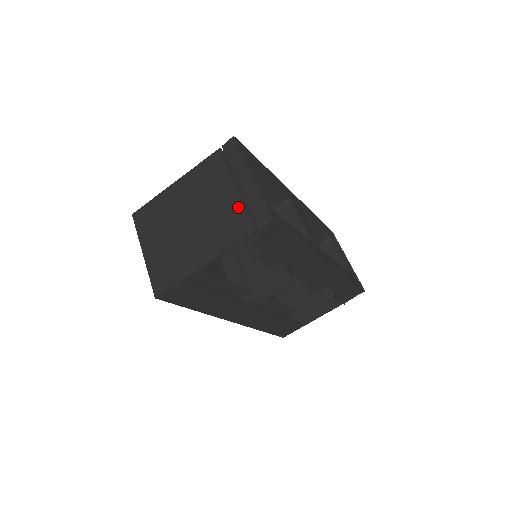
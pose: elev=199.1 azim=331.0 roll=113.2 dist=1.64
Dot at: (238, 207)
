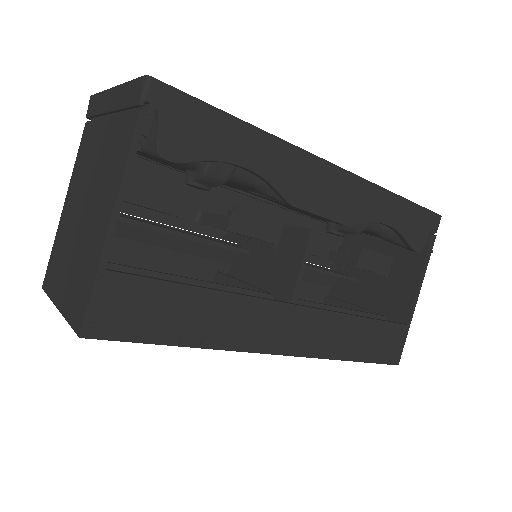
Dot at: (116, 126)
